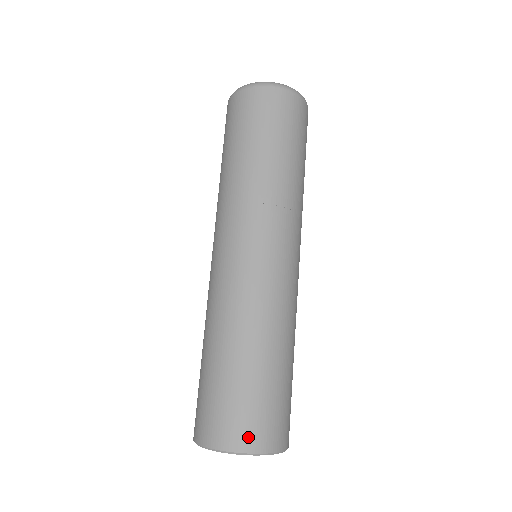
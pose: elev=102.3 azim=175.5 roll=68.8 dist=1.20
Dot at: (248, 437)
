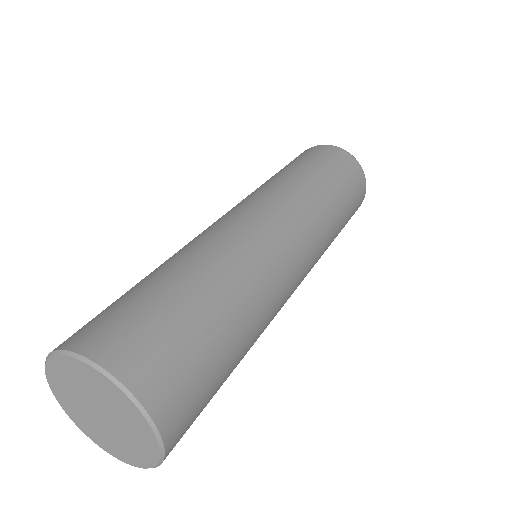
Dot at: (106, 342)
